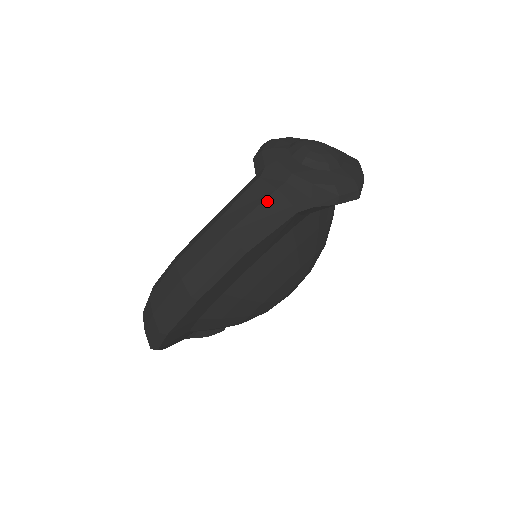
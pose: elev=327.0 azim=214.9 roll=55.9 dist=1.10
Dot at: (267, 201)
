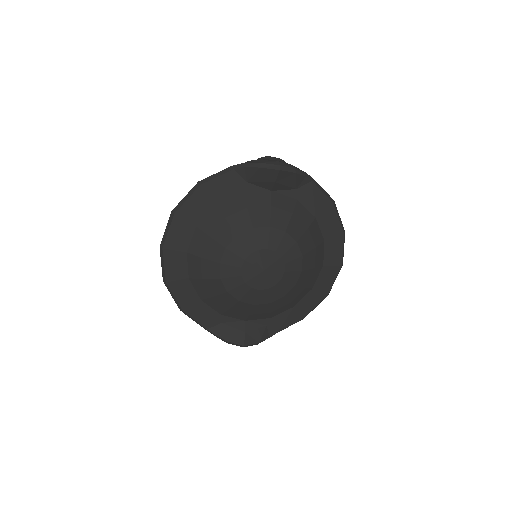
Dot at: occluded
